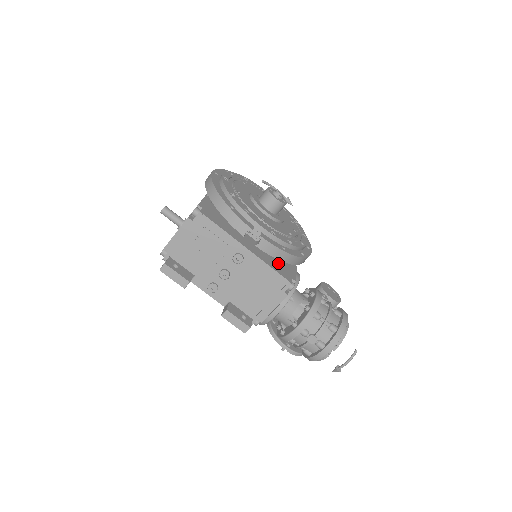
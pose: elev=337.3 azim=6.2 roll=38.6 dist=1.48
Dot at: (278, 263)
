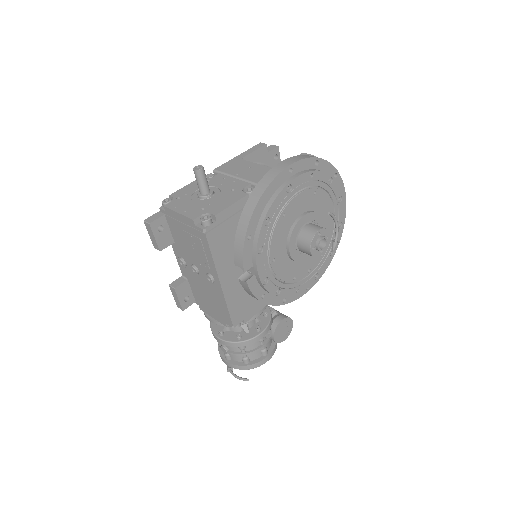
Dot at: (246, 301)
